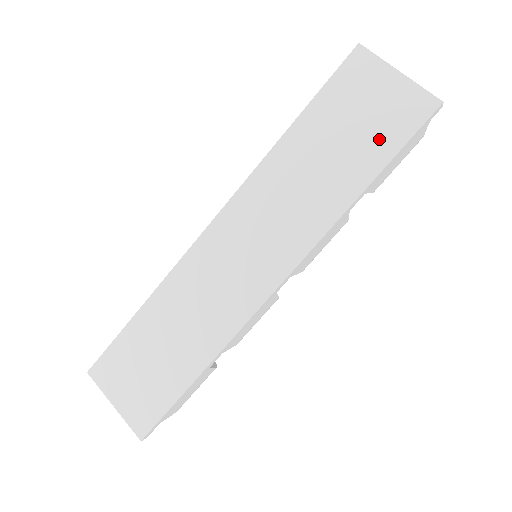
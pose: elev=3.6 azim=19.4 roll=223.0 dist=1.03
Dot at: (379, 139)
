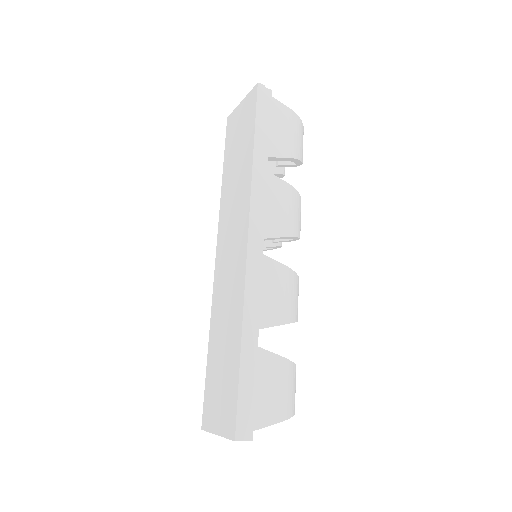
Dot at: (248, 128)
